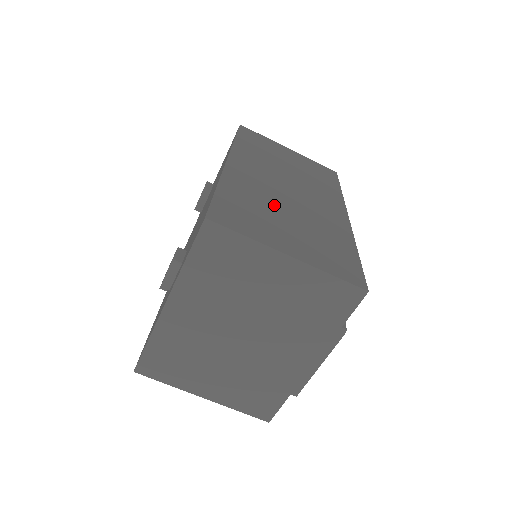
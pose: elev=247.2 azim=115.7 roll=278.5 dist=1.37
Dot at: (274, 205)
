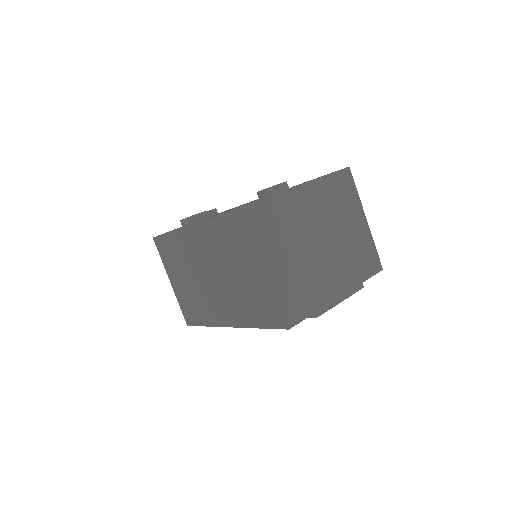
Dot at: occluded
